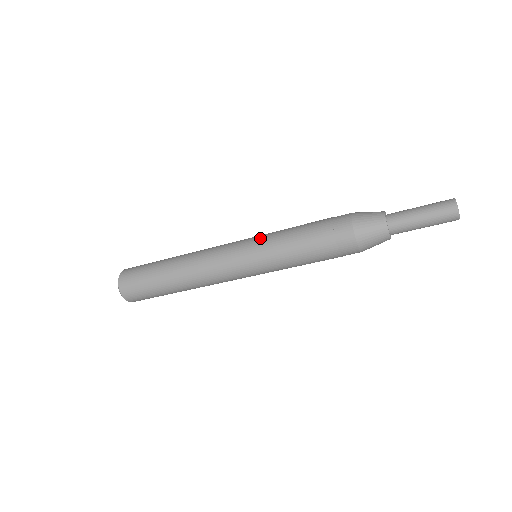
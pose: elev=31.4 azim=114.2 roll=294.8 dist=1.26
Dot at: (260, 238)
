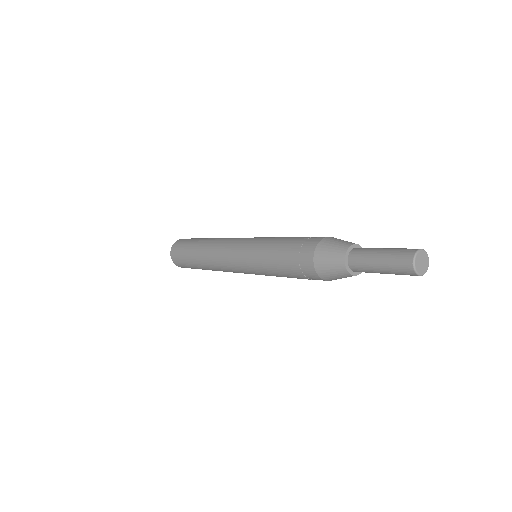
Dot at: (251, 245)
